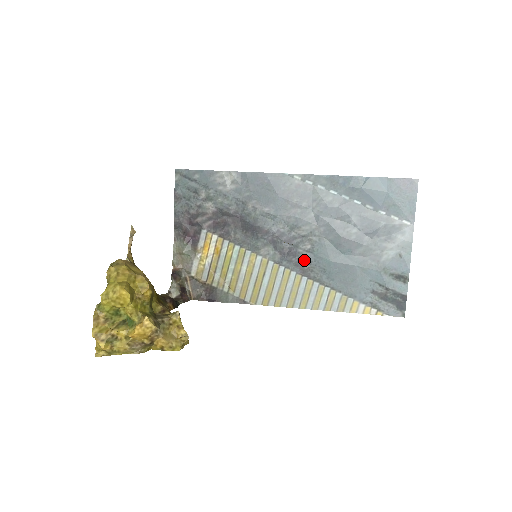
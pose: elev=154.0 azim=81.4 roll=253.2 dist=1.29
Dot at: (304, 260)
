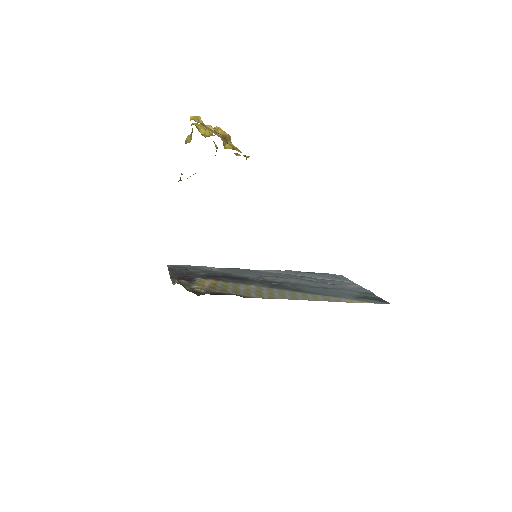
Dot at: (290, 287)
